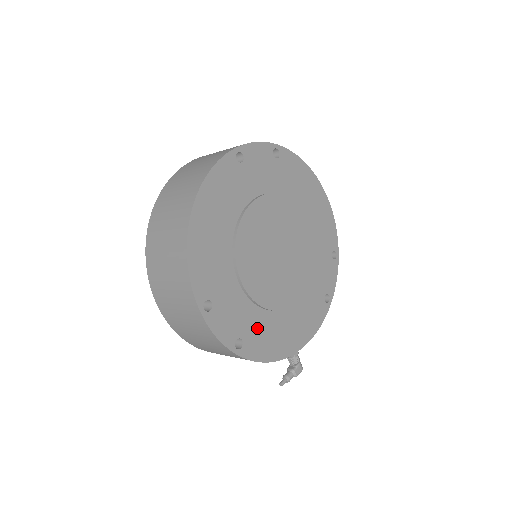
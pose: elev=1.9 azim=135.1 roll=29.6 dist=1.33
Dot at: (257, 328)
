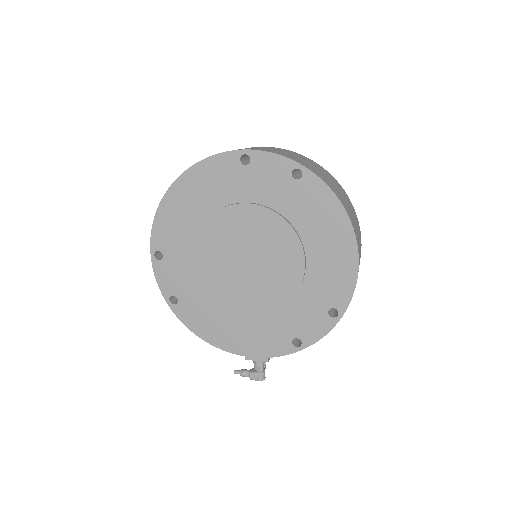
Dot at: (197, 303)
